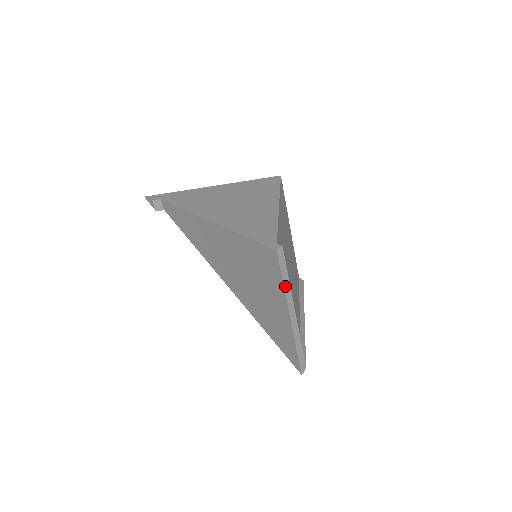
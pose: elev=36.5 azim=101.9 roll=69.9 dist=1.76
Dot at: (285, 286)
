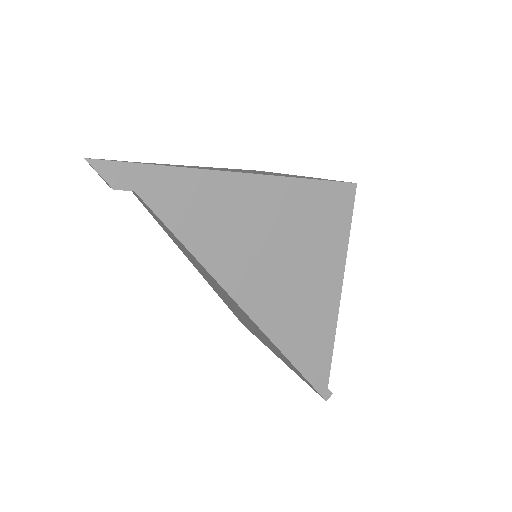
Dot at: occluded
